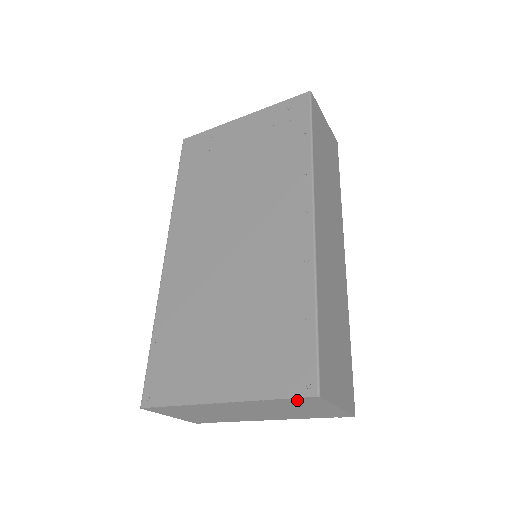
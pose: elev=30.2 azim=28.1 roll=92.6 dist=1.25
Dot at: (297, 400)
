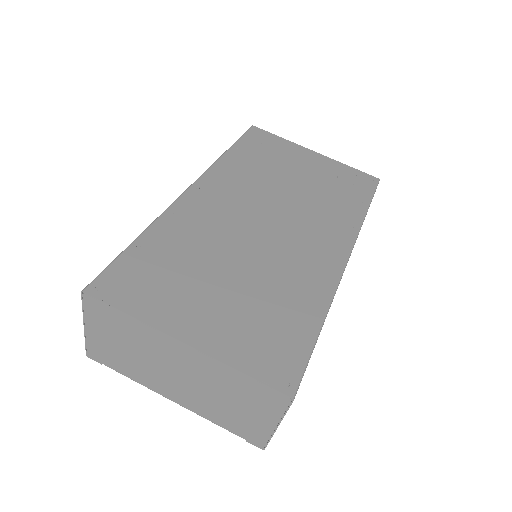
Dot at: (263, 390)
